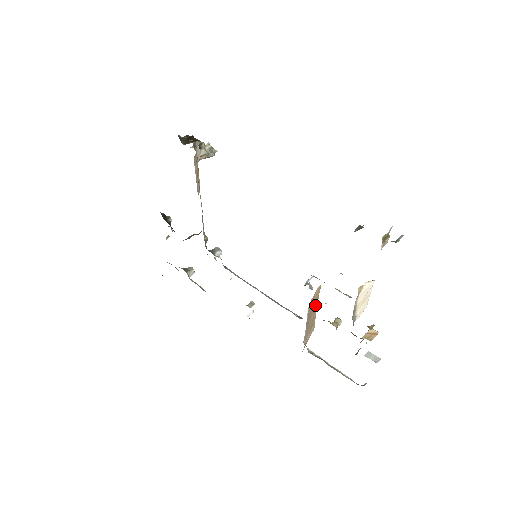
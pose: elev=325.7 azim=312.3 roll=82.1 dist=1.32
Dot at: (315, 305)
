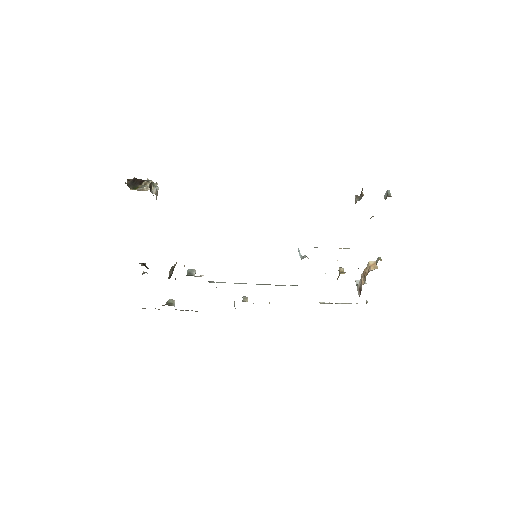
Dot at: occluded
